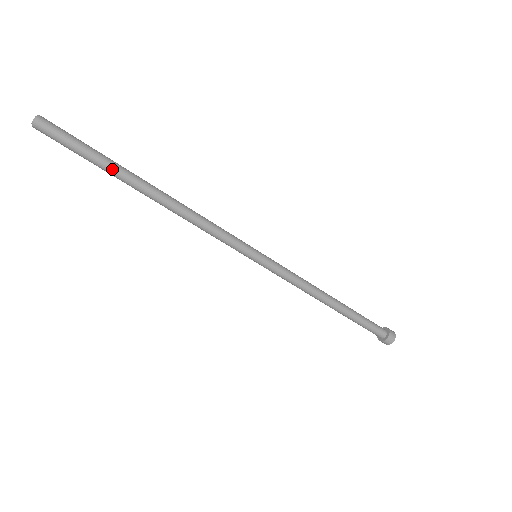
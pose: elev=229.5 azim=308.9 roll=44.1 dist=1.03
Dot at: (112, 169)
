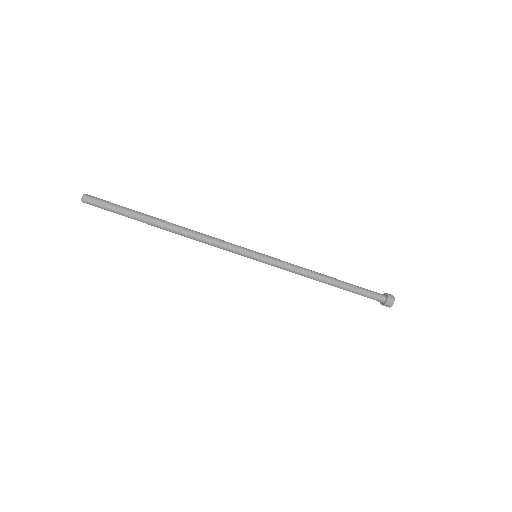
Dot at: (138, 215)
